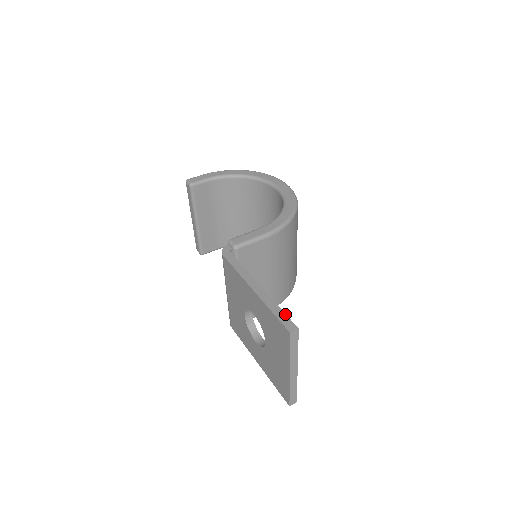
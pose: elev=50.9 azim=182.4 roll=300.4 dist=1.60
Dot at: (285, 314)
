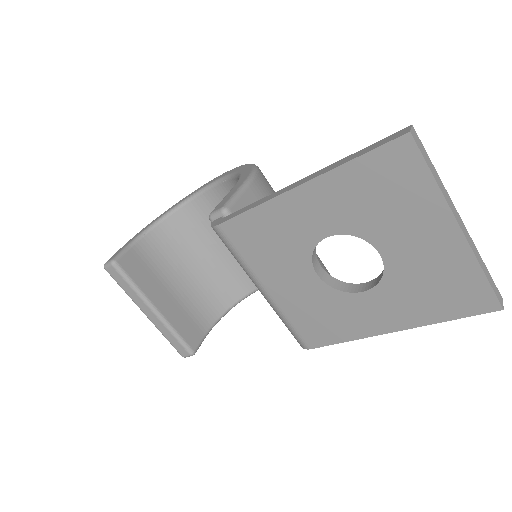
Dot at: (372, 144)
